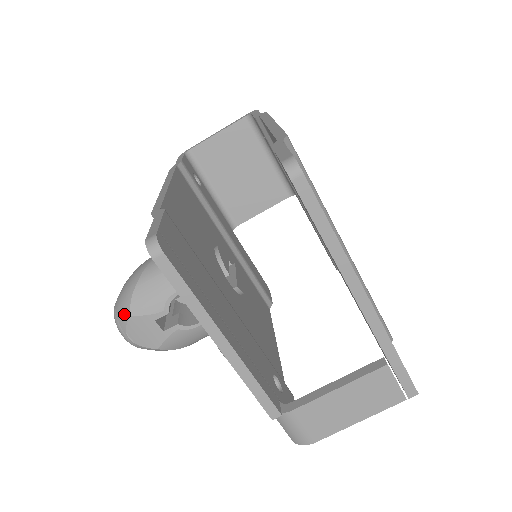
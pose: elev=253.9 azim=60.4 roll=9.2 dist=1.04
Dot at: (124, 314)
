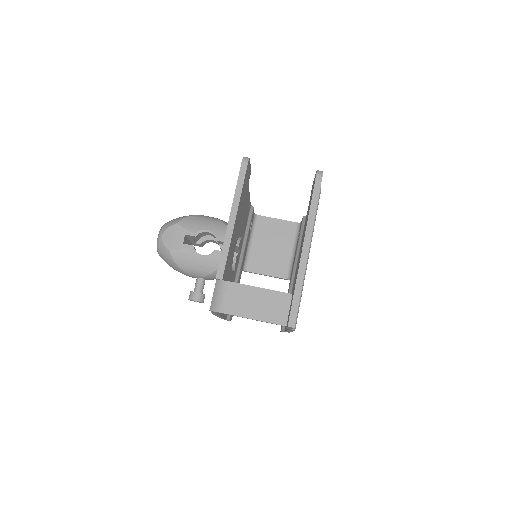
Dot at: (174, 222)
